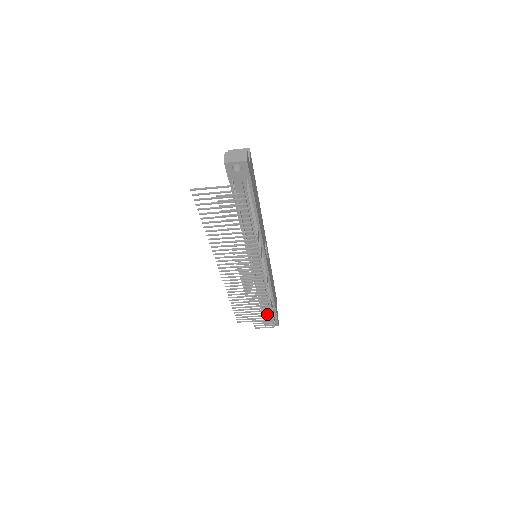
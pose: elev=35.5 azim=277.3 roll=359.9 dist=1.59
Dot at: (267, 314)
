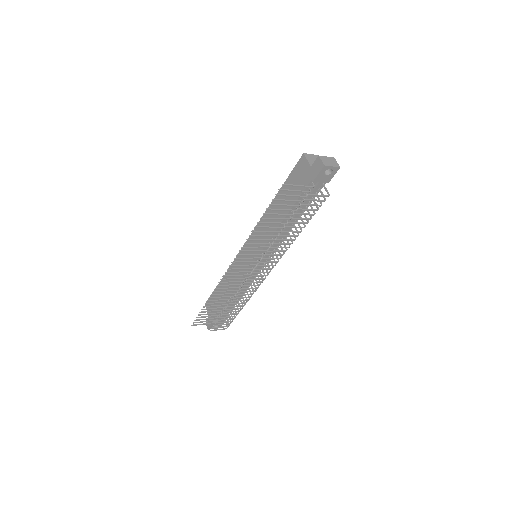
Dot at: occluded
